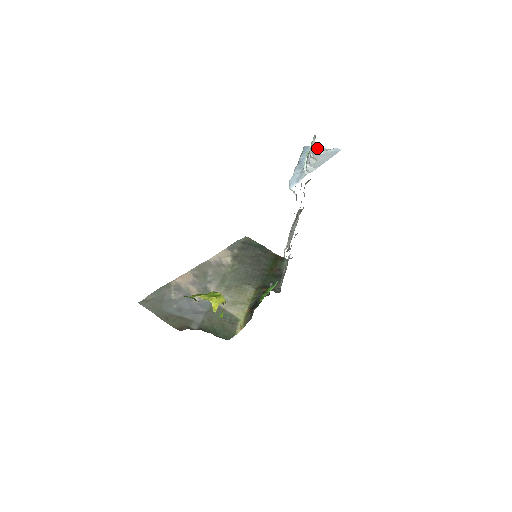
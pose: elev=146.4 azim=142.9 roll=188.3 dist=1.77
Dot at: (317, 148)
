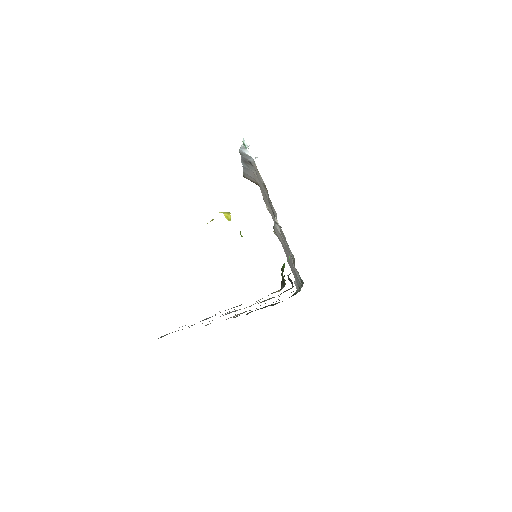
Dot at: occluded
